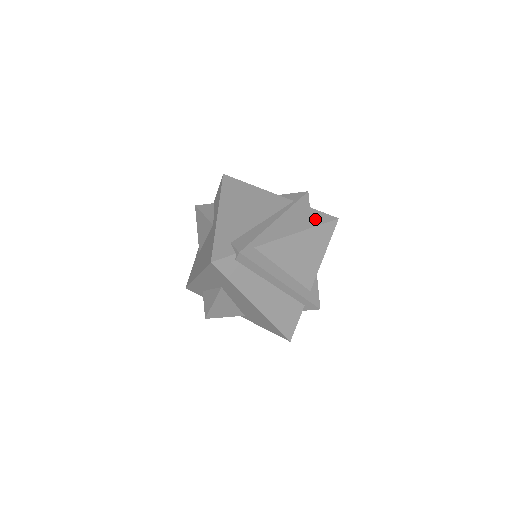
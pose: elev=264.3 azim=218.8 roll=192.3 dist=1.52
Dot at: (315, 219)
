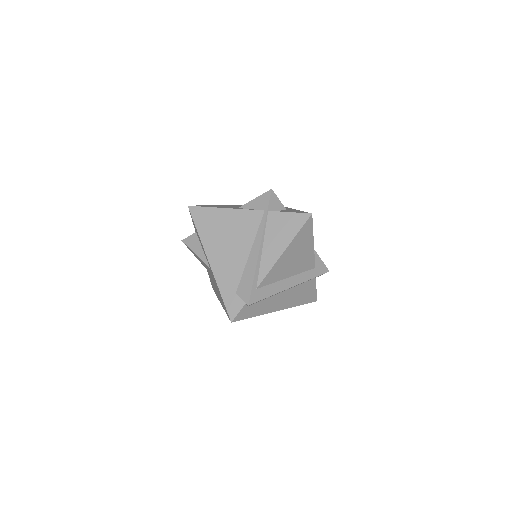
Dot at: (292, 226)
